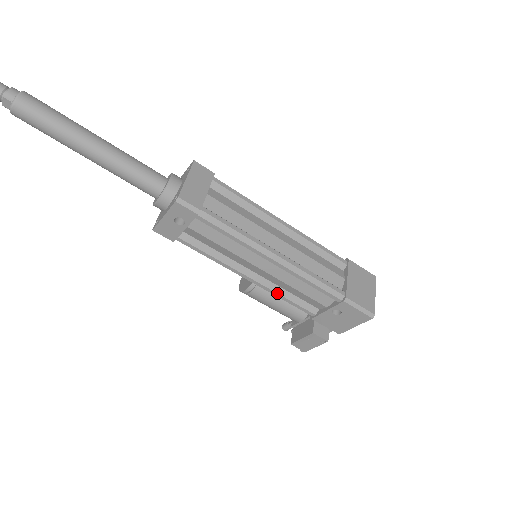
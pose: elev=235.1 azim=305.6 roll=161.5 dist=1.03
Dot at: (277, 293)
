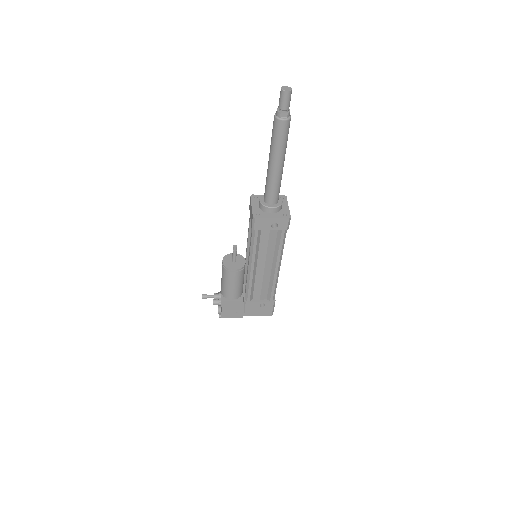
Dot at: (252, 281)
